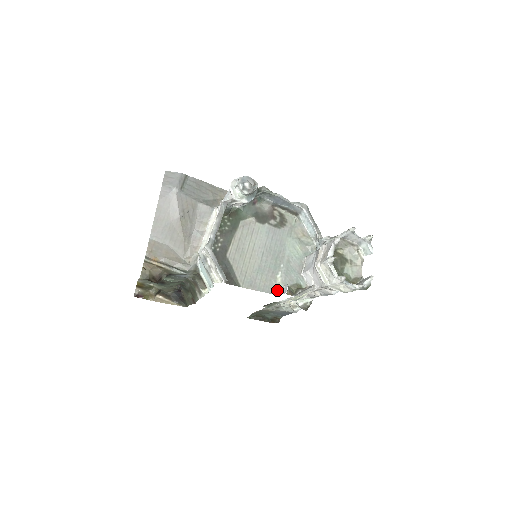
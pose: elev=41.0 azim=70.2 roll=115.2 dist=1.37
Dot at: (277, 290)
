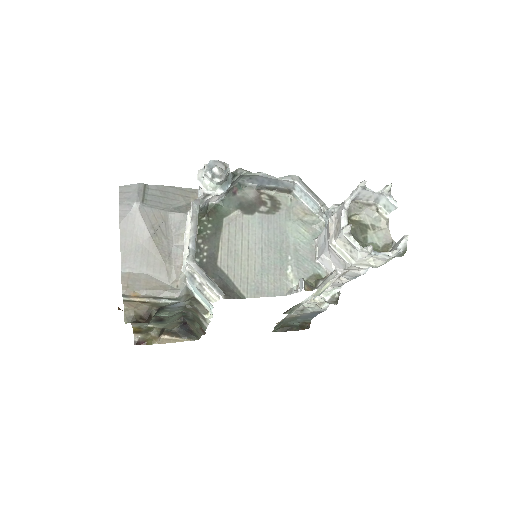
Dot at: (292, 289)
